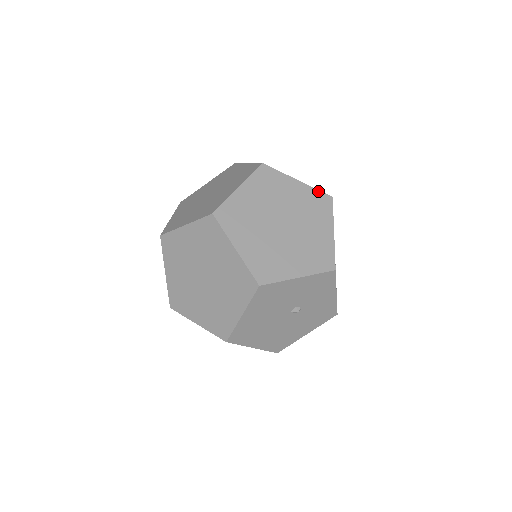
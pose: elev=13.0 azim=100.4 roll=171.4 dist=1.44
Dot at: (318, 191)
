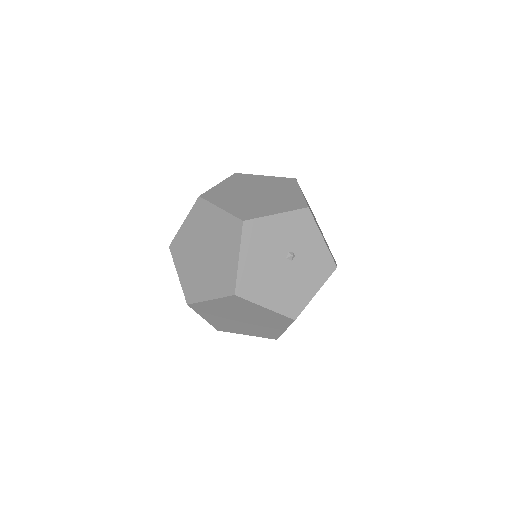
Dot at: (283, 178)
